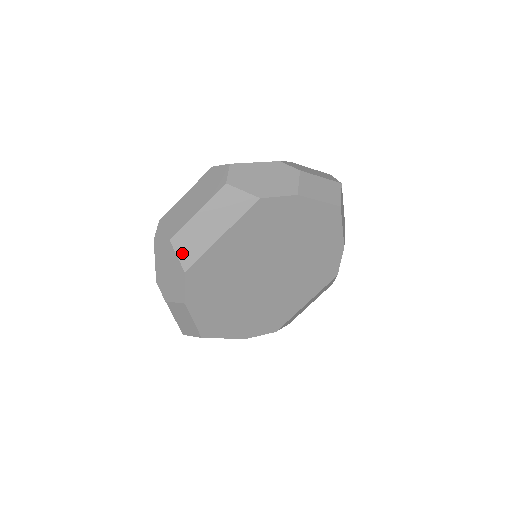
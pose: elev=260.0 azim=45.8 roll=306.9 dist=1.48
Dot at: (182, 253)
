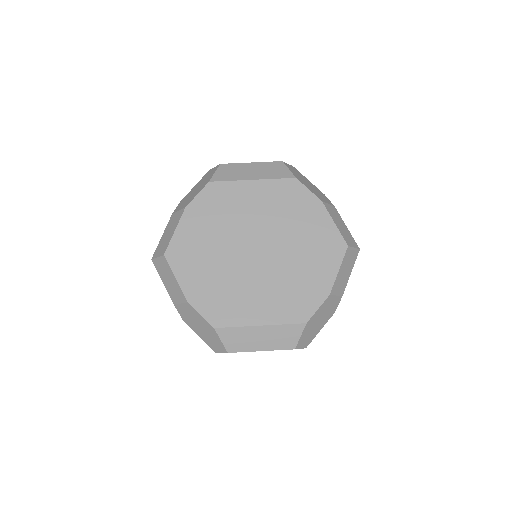
Dot at: (219, 173)
